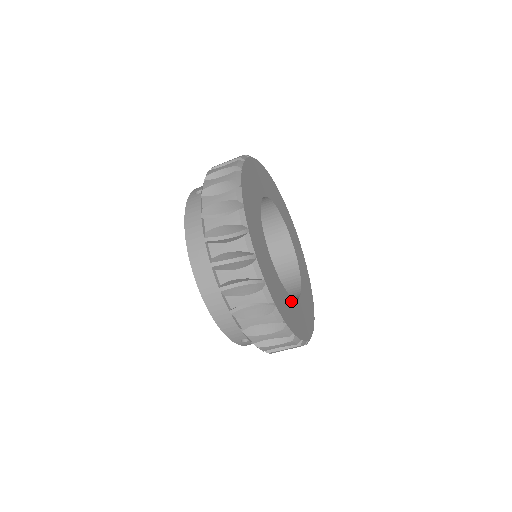
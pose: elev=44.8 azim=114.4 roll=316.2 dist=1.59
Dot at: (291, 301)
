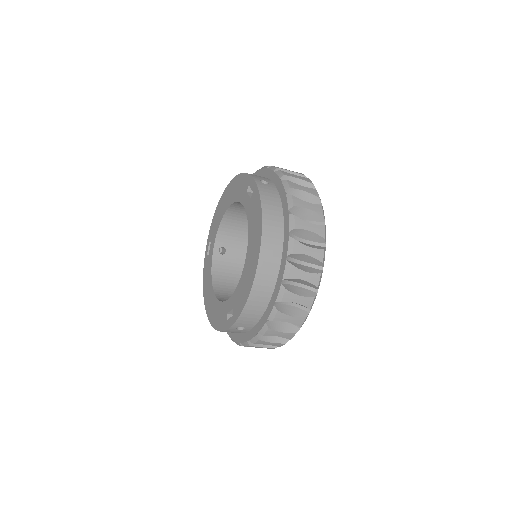
Dot at: occluded
